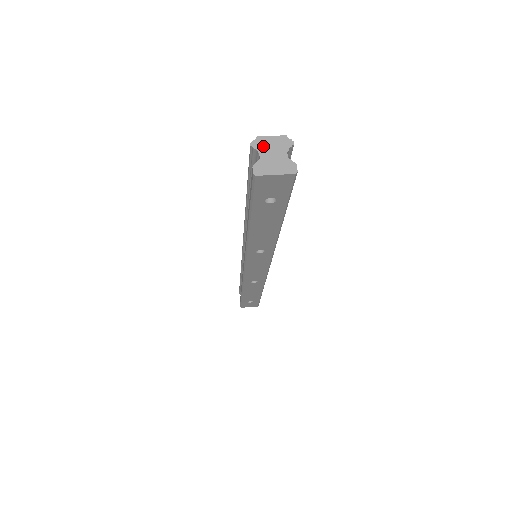
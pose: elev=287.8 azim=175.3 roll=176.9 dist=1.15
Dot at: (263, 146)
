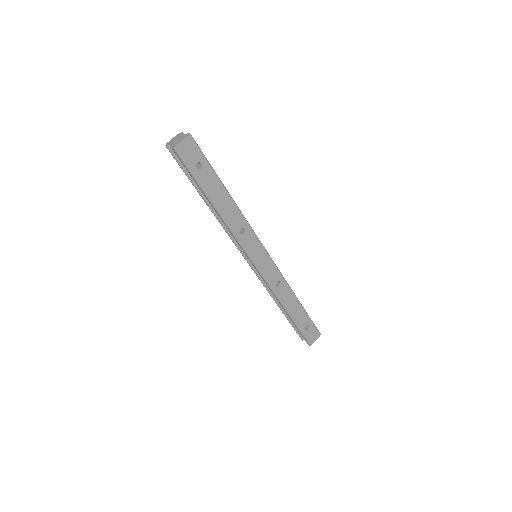
Dot at: (171, 142)
